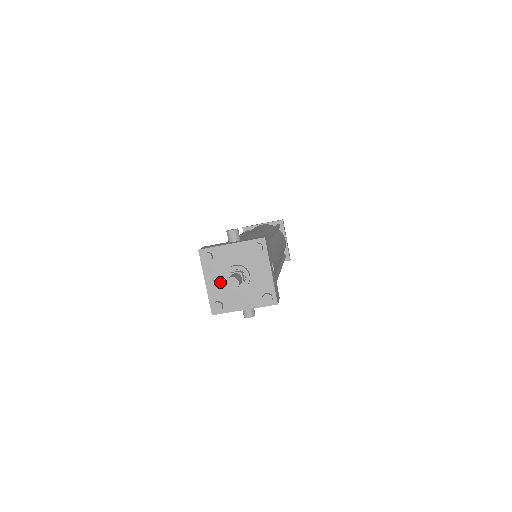
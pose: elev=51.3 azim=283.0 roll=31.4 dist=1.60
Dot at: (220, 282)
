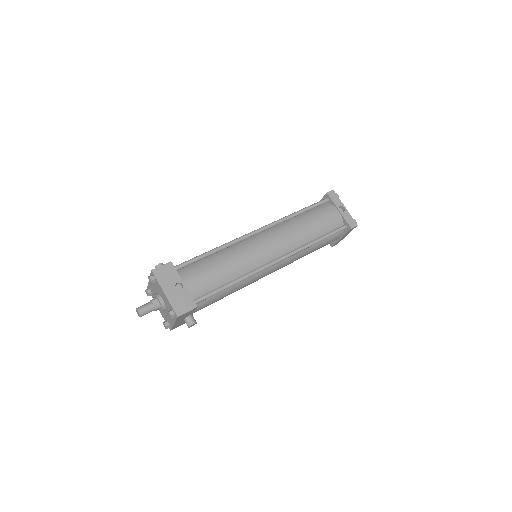
Dot at: occluded
